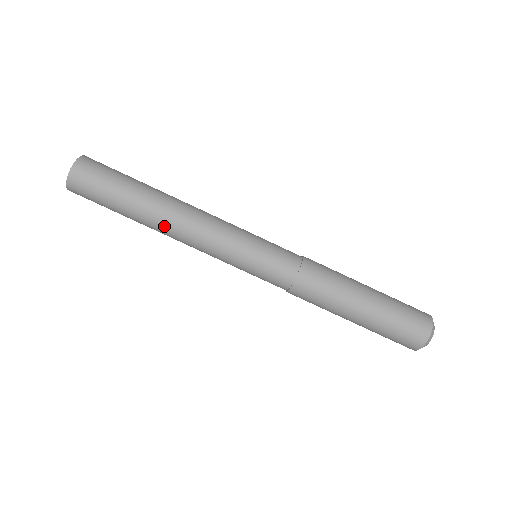
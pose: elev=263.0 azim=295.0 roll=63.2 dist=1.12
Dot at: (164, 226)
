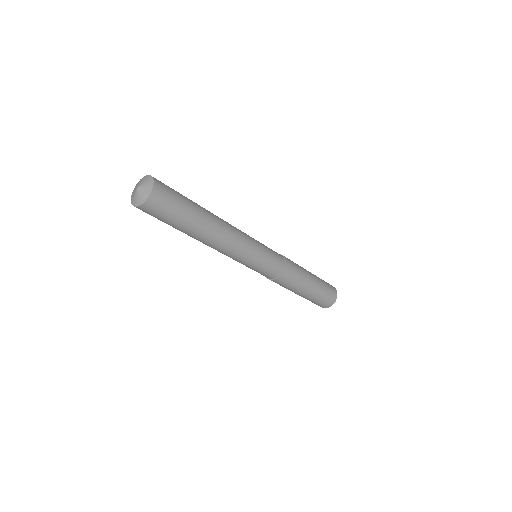
Dot at: (207, 242)
